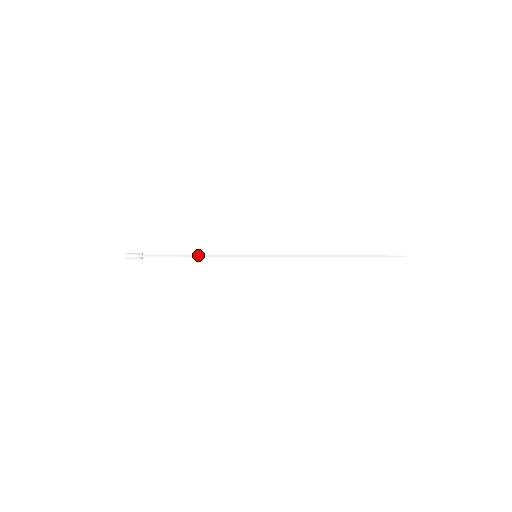
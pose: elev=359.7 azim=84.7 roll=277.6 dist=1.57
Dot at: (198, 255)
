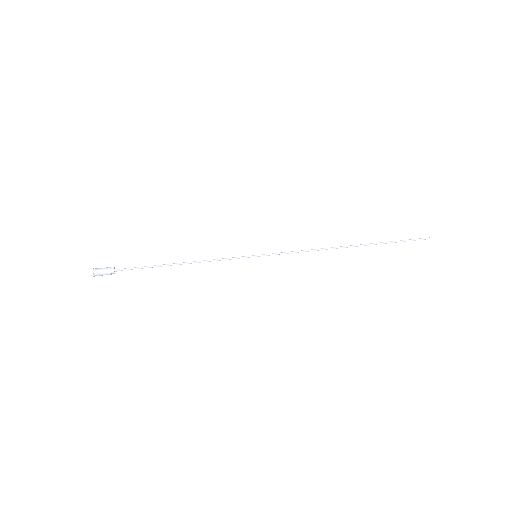
Dot at: (185, 262)
